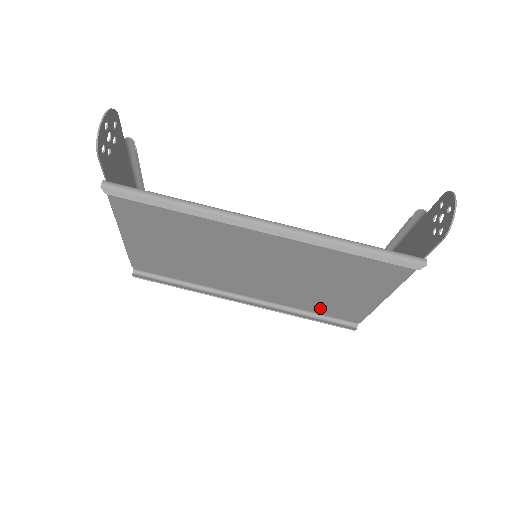
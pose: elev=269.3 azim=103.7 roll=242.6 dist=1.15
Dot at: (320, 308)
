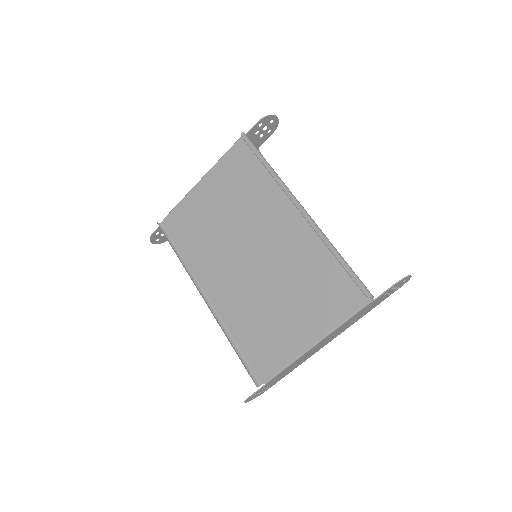
Dot at: (250, 342)
